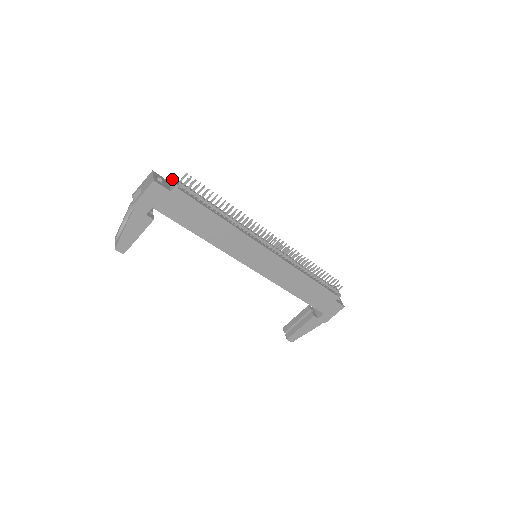
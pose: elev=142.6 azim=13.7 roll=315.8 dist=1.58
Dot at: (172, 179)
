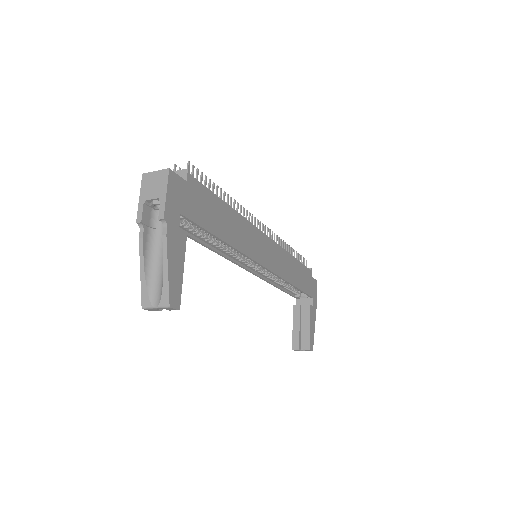
Dot at: occluded
